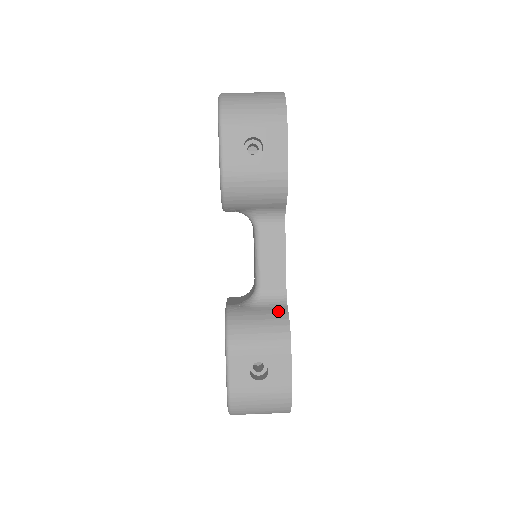
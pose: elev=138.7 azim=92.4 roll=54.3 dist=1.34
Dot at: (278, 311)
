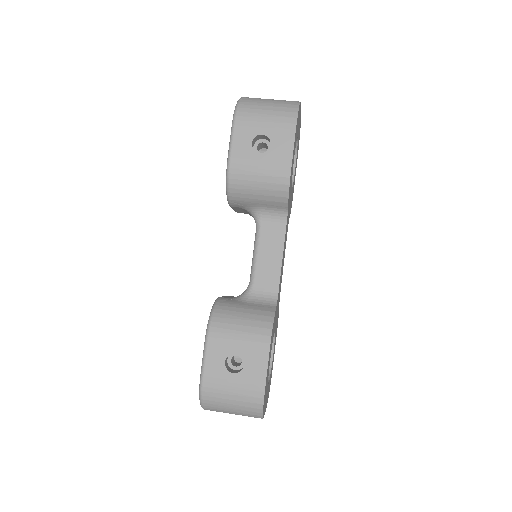
Dot at: (265, 308)
